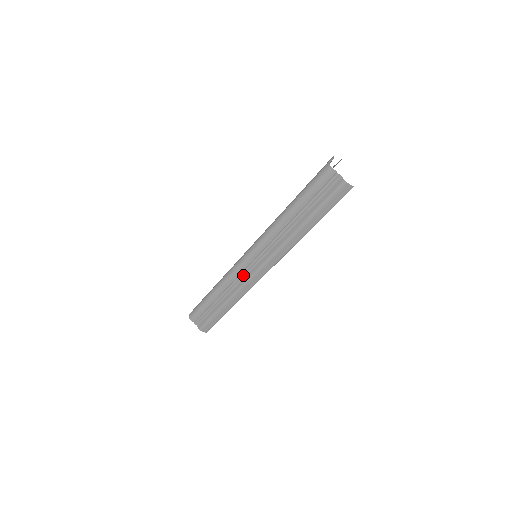
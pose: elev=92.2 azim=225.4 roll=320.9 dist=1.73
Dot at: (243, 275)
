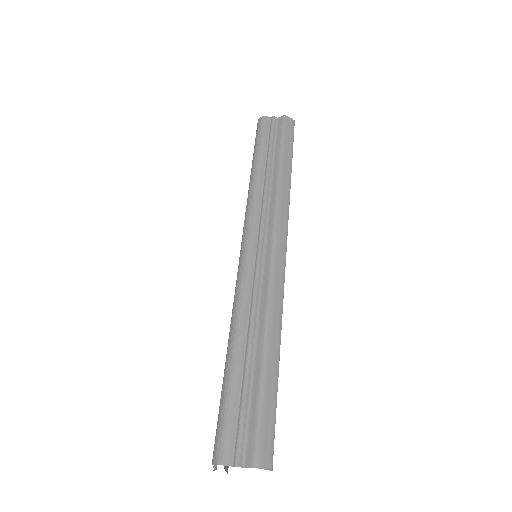
Dot at: (259, 278)
